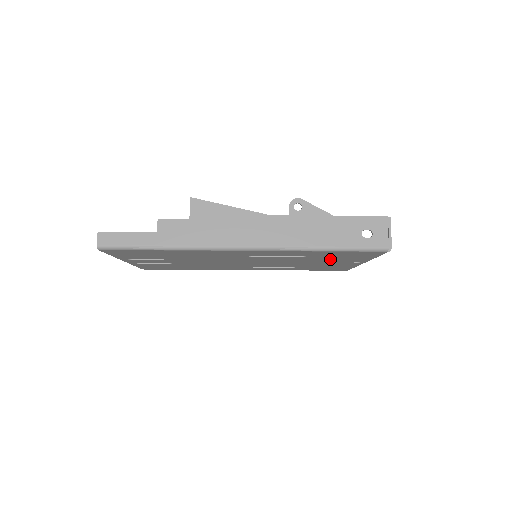
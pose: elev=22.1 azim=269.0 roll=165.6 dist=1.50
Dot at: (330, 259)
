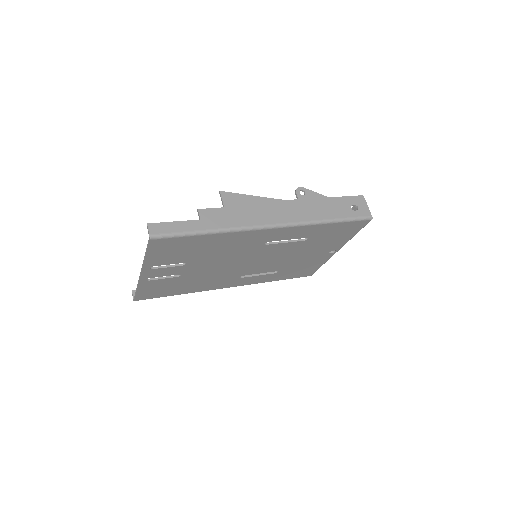
Dot at: (320, 244)
